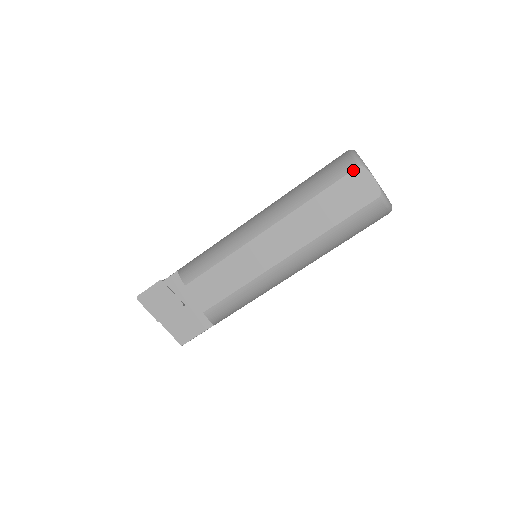
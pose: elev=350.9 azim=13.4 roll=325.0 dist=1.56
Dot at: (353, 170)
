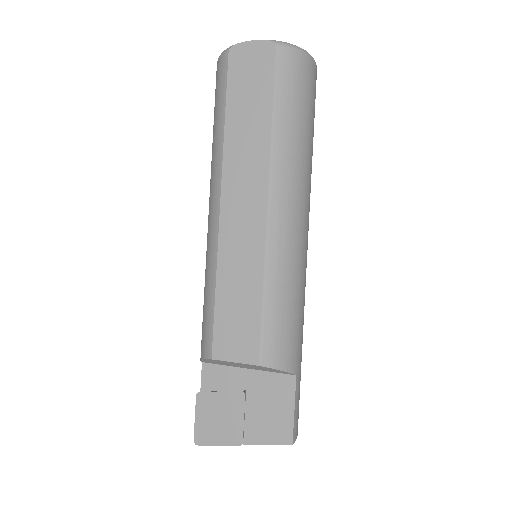
Dot at: (228, 60)
